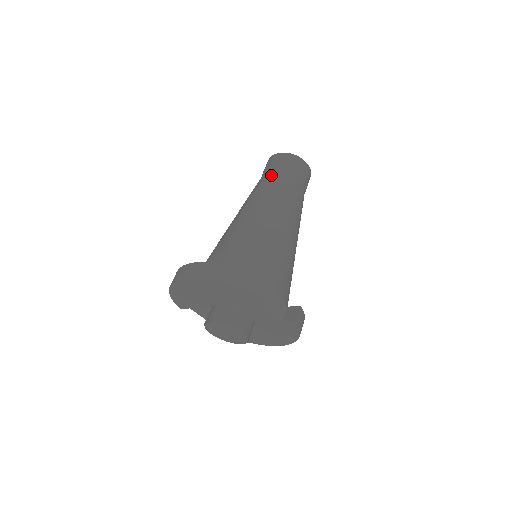
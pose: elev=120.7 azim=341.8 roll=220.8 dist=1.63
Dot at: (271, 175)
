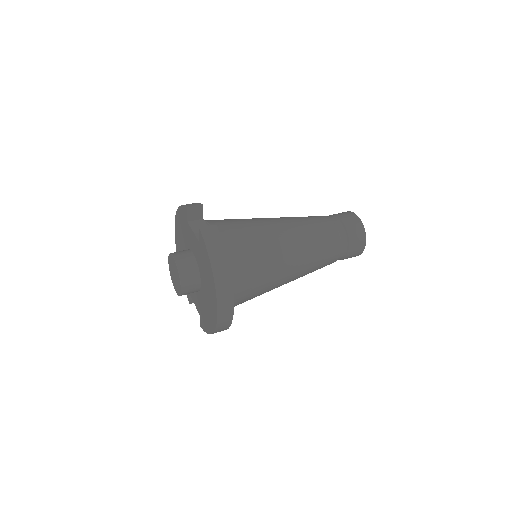
Dot at: occluded
